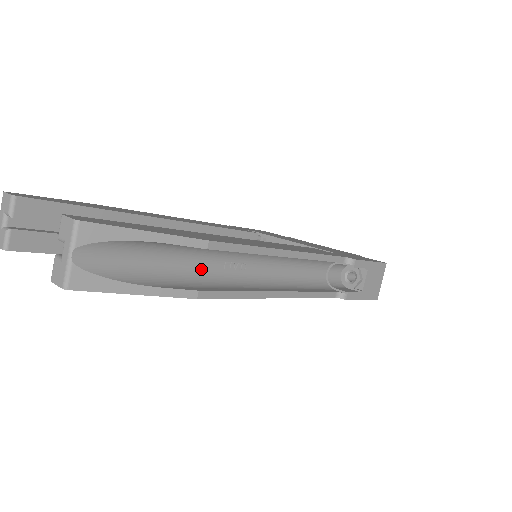
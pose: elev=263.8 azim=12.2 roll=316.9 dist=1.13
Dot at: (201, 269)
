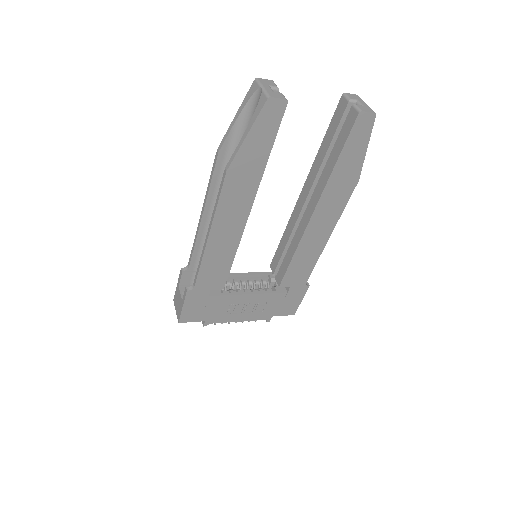
Dot at: occluded
